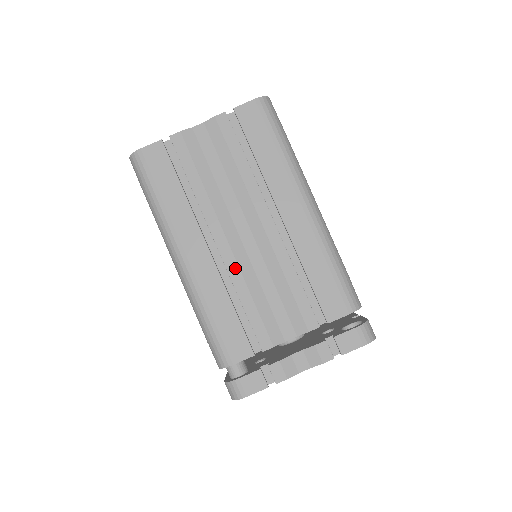
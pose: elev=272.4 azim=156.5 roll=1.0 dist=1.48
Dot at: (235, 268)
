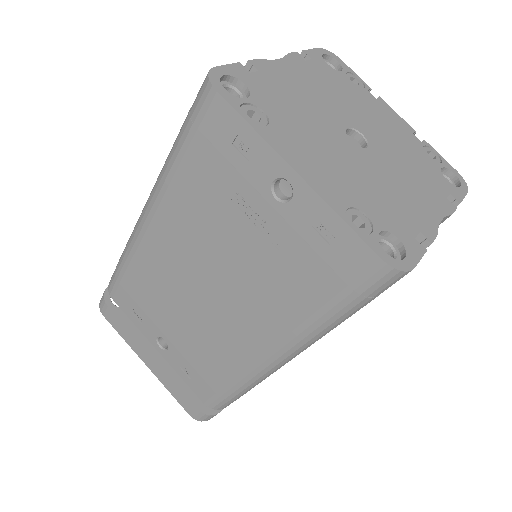
Dot at: occluded
